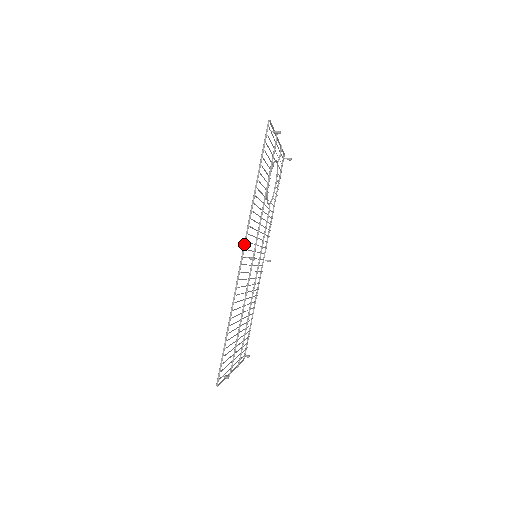
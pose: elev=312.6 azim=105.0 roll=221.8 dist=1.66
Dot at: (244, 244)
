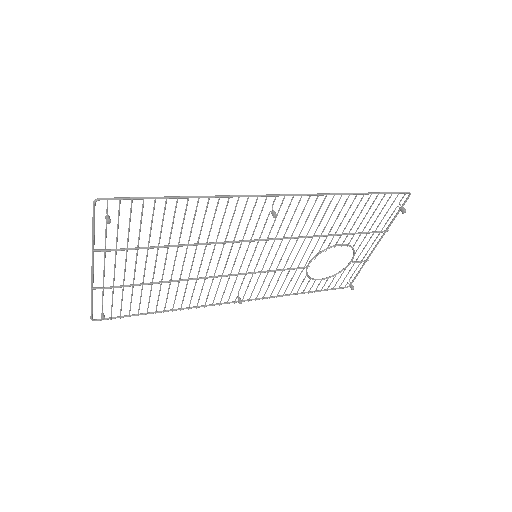
Dot at: (290, 194)
